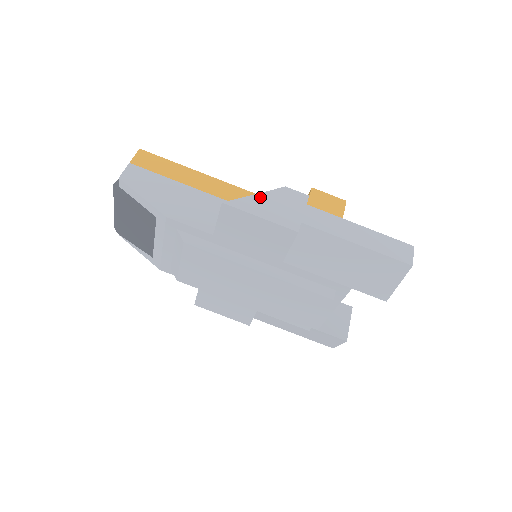
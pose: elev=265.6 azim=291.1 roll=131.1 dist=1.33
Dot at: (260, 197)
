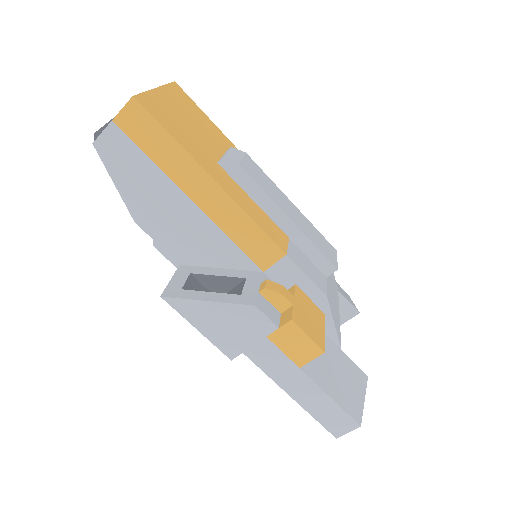
Dot at: (211, 307)
